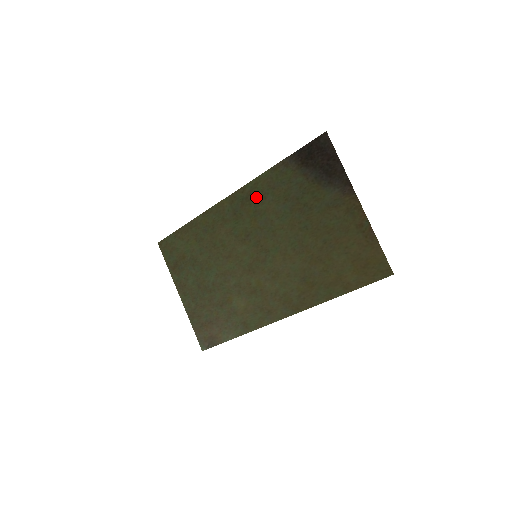
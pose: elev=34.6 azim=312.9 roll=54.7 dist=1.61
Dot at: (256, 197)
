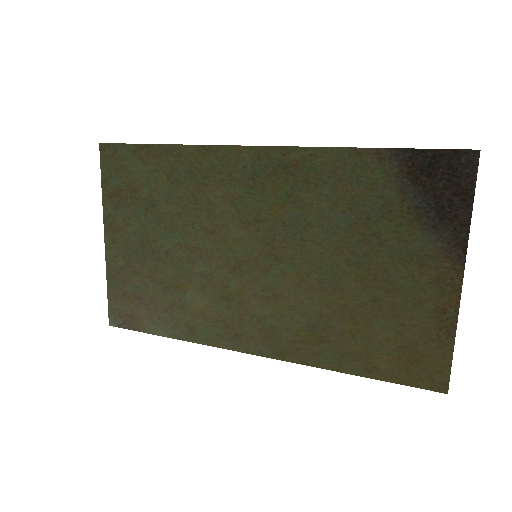
Dot at: (302, 175)
